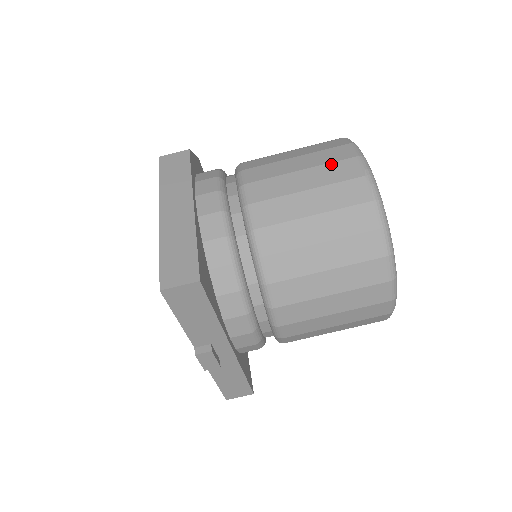
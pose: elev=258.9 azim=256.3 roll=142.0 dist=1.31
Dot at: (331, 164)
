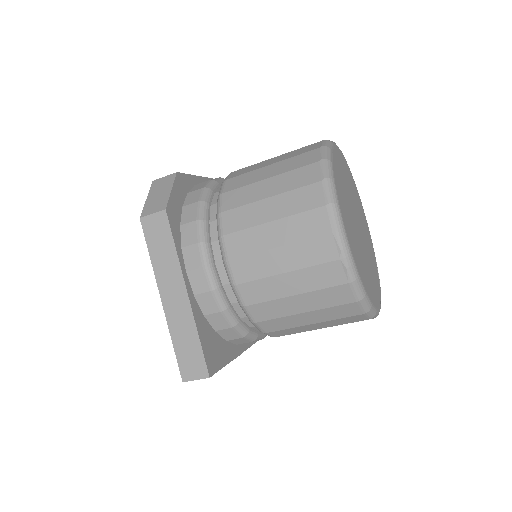
Dot at: (307, 242)
